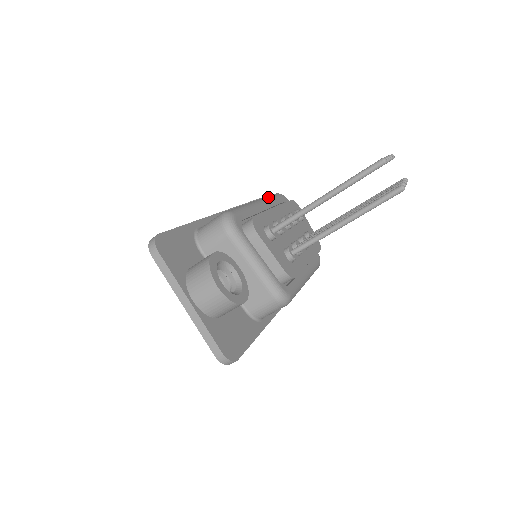
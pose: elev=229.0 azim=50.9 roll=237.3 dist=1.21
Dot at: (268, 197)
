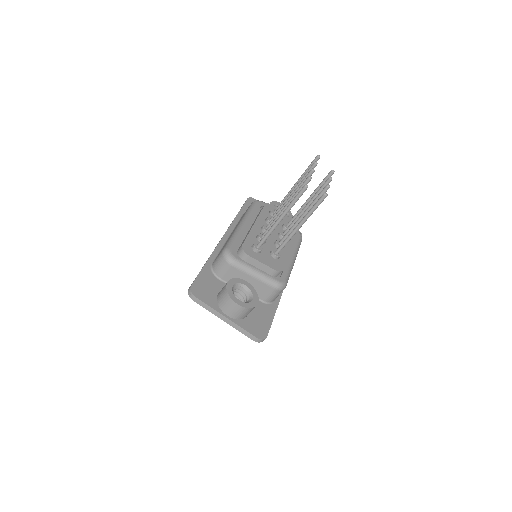
Dot at: (248, 212)
